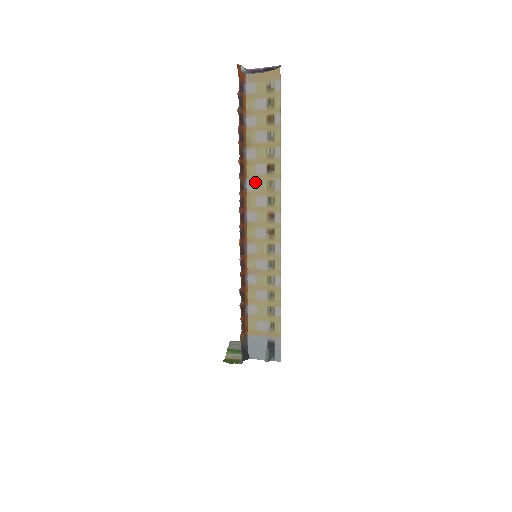
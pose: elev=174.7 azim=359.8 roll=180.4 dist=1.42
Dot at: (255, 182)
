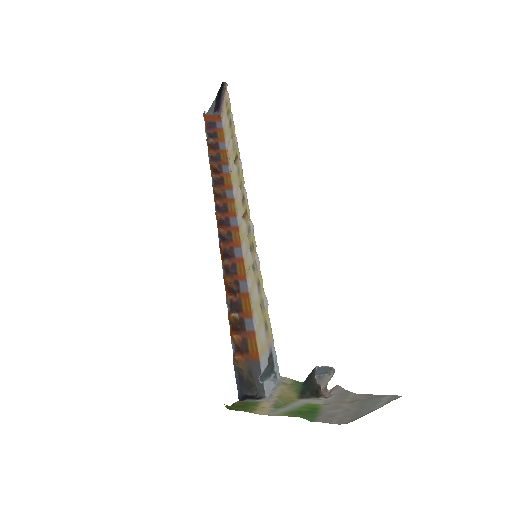
Dot at: (235, 184)
